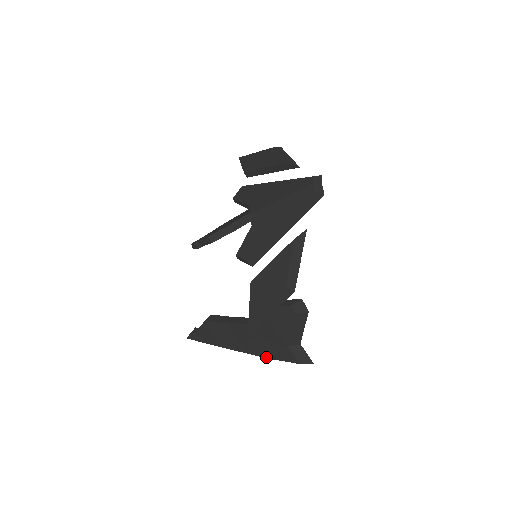
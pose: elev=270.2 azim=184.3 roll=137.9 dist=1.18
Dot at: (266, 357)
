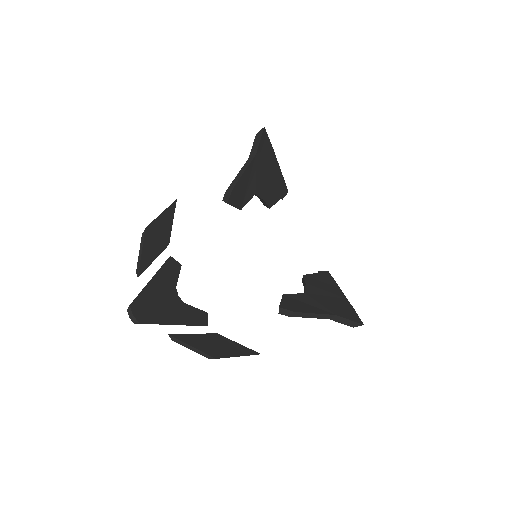
Dot at: occluded
